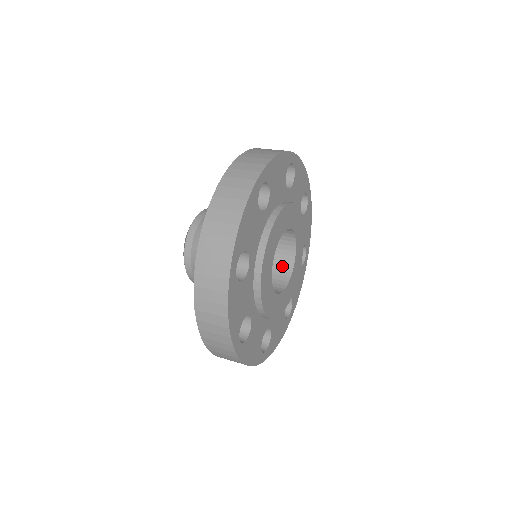
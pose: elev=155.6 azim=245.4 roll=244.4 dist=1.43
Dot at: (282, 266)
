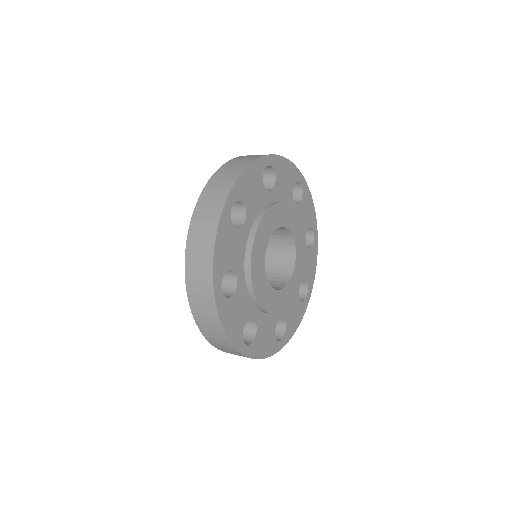
Dot at: (280, 278)
